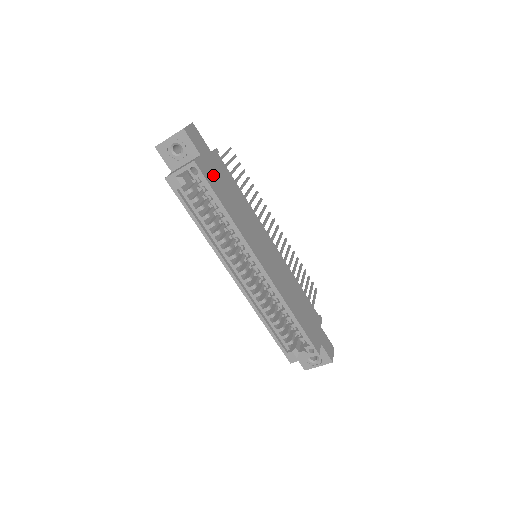
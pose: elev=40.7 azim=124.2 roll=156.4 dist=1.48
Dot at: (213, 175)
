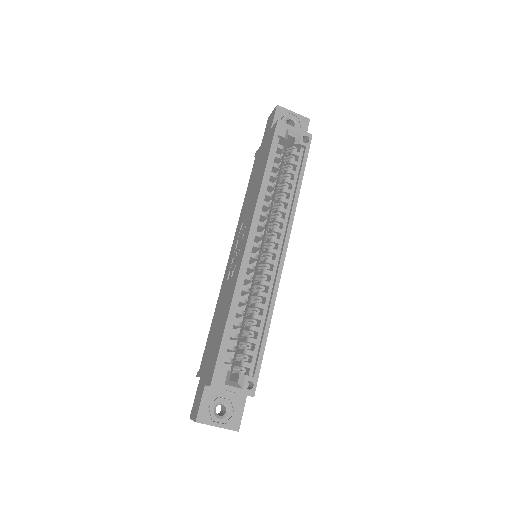
Dot at: occluded
